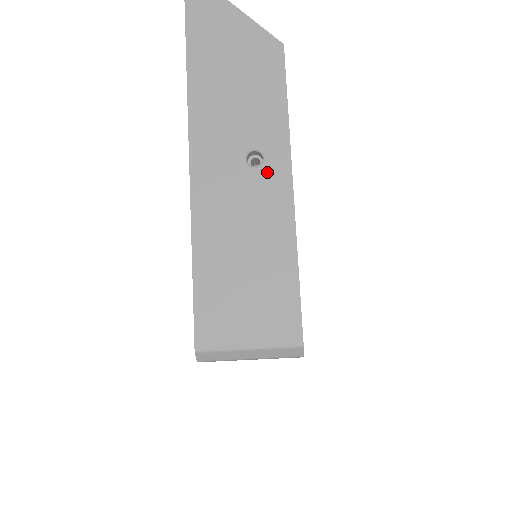
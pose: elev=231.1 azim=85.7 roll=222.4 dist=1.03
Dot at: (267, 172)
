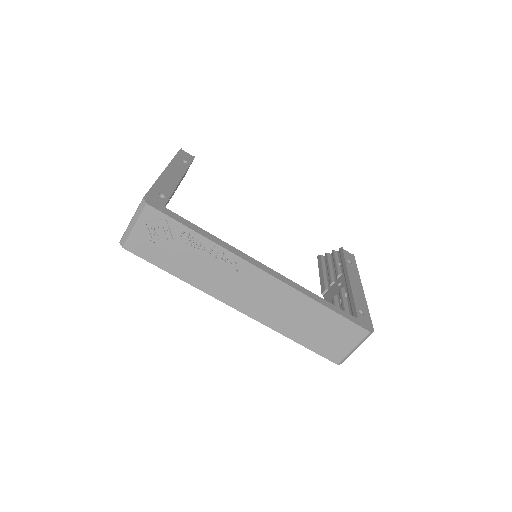
Dot at: occluded
